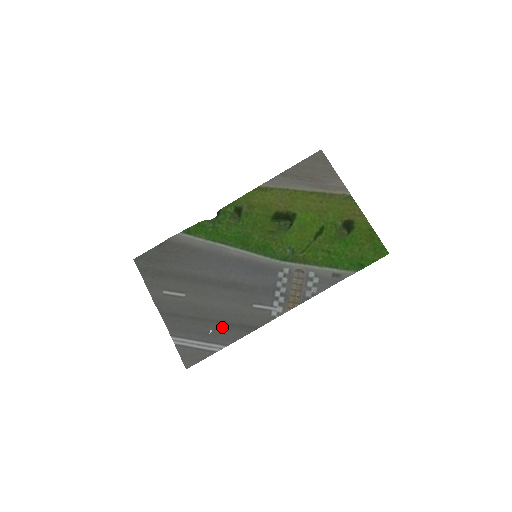
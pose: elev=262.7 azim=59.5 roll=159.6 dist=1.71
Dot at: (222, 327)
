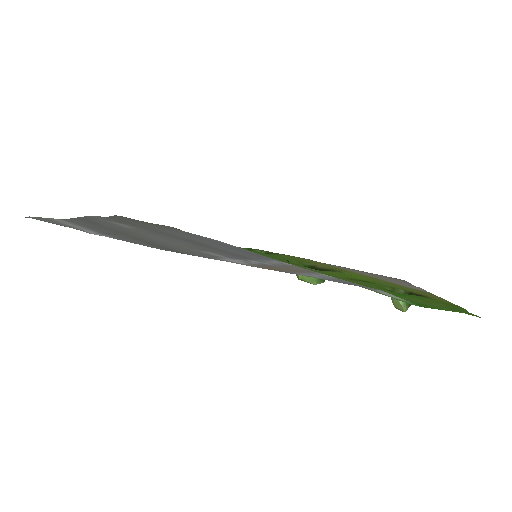
Dot at: (133, 238)
